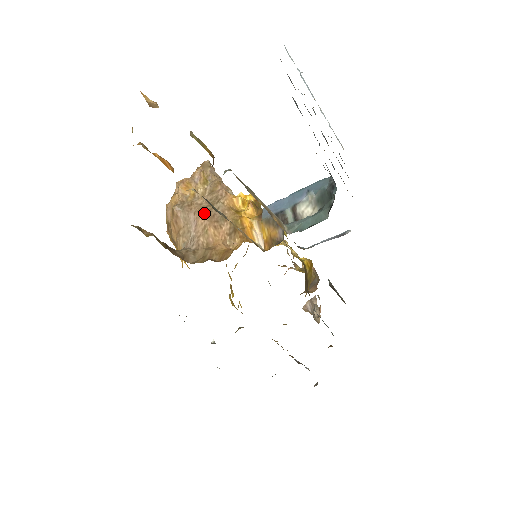
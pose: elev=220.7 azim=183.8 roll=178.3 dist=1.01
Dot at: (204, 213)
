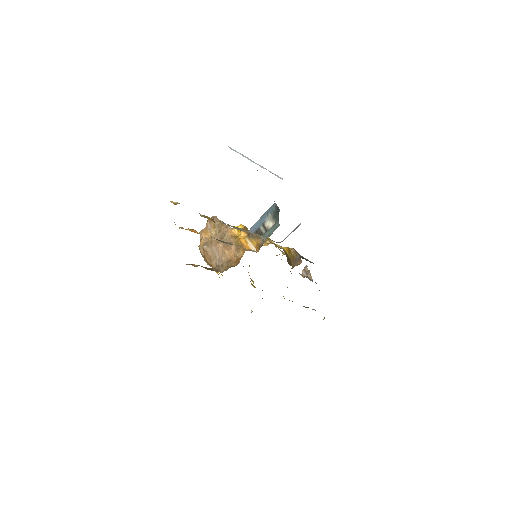
Dot at: (220, 244)
